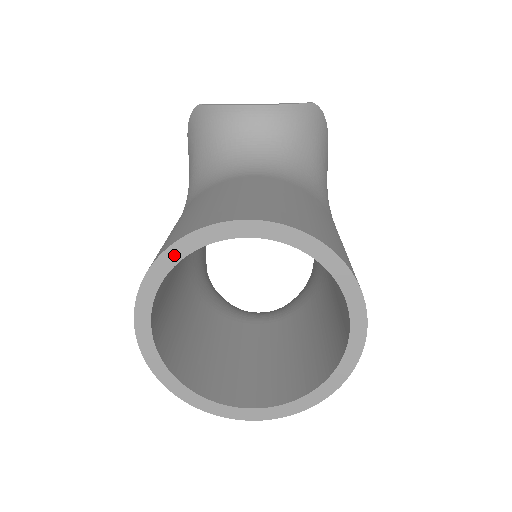
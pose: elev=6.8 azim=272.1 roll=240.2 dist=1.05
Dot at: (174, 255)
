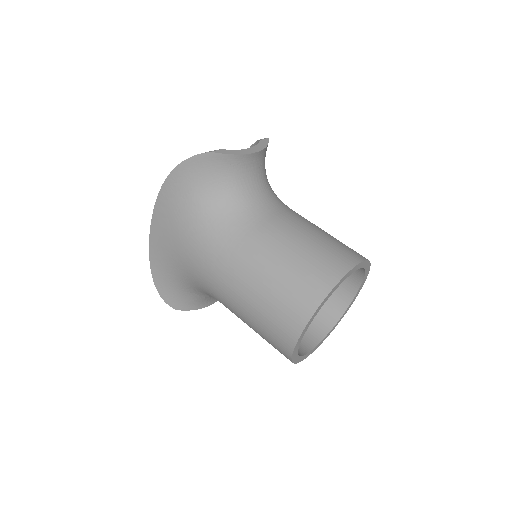
Dot at: (329, 296)
